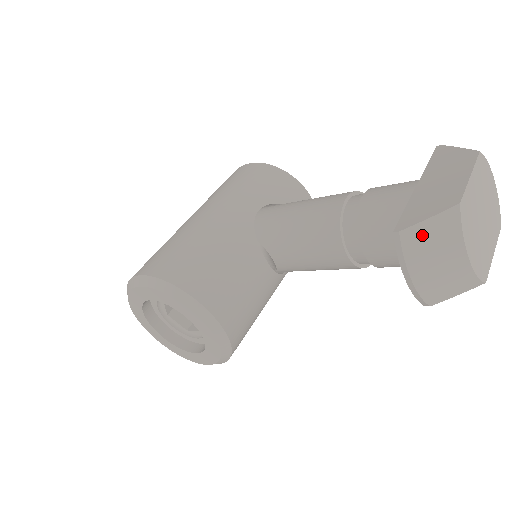
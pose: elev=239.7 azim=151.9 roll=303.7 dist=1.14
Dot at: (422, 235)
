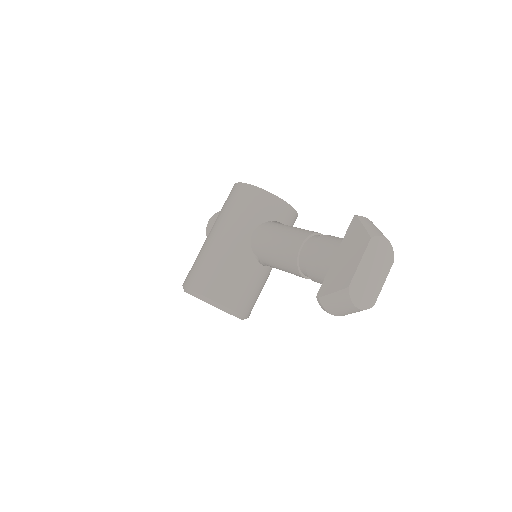
Dot at: (330, 299)
